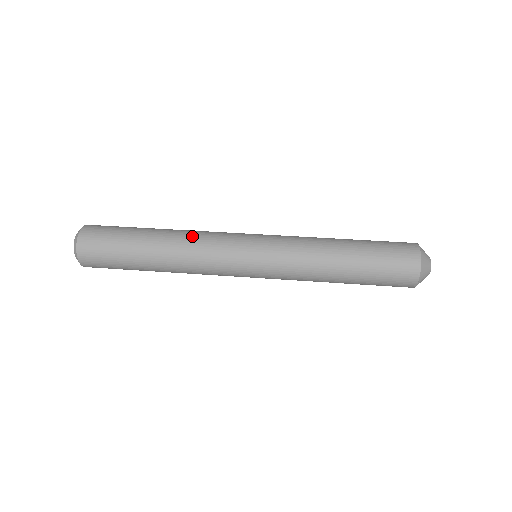
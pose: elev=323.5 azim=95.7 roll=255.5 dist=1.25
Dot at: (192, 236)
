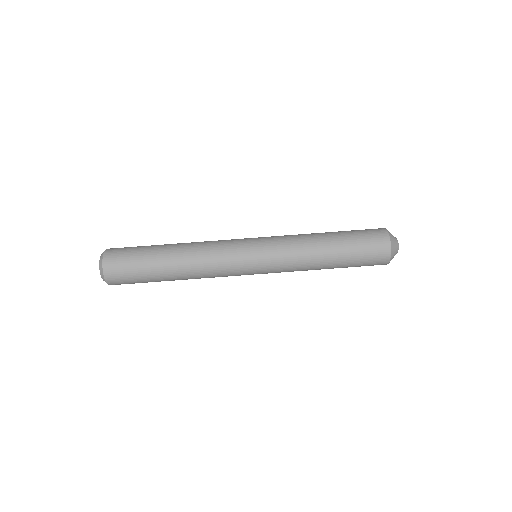
Dot at: (201, 250)
